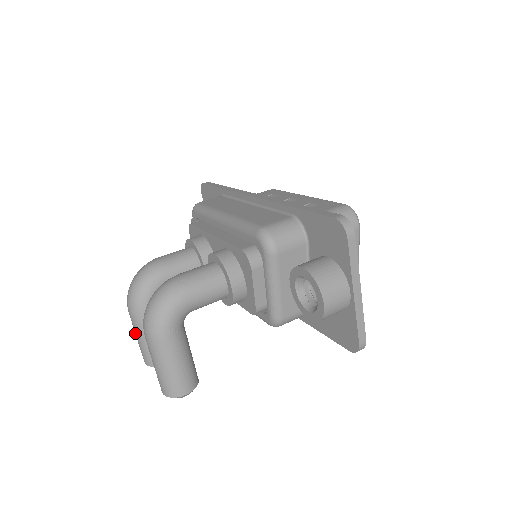
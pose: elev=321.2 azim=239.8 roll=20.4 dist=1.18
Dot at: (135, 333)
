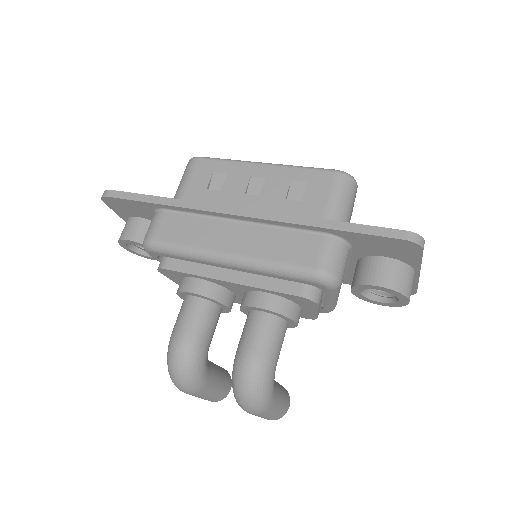
Dot at: occluded
